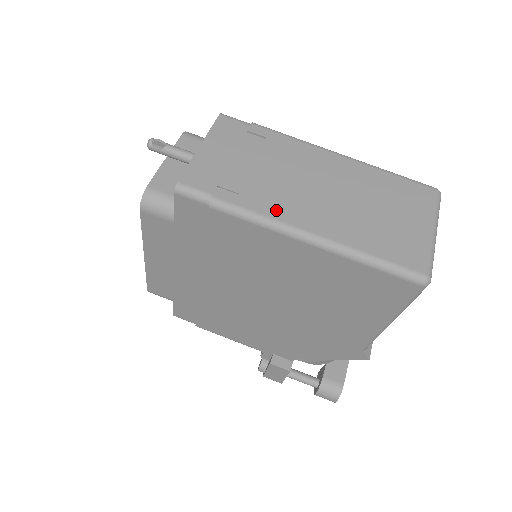
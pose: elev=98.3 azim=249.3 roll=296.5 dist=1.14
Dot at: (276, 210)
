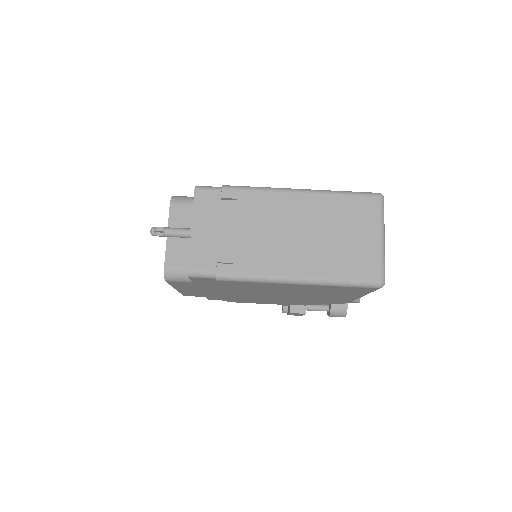
Dot at: (264, 268)
